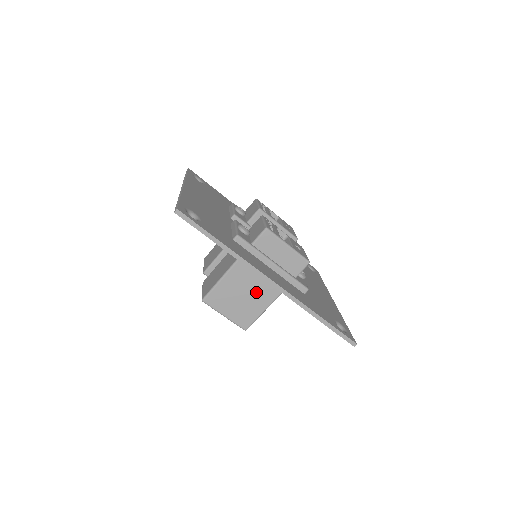
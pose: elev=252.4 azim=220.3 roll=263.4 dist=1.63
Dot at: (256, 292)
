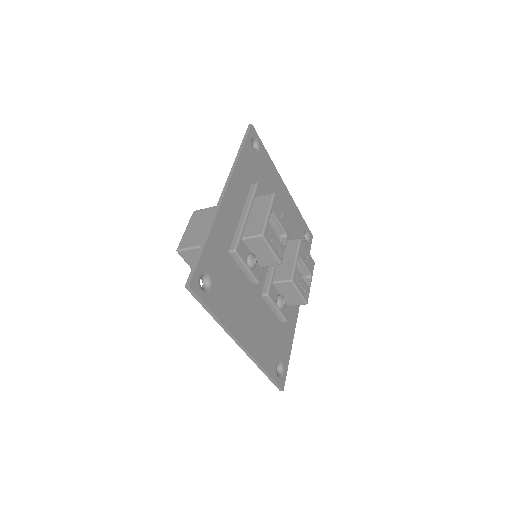
Dot at: occluded
